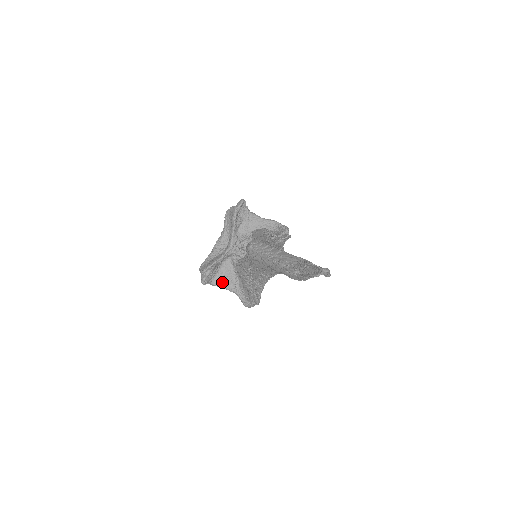
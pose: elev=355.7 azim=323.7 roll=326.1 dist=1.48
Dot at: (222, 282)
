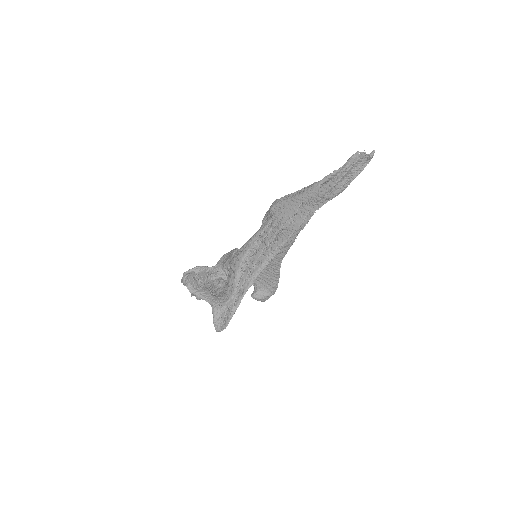
Dot at: (201, 290)
